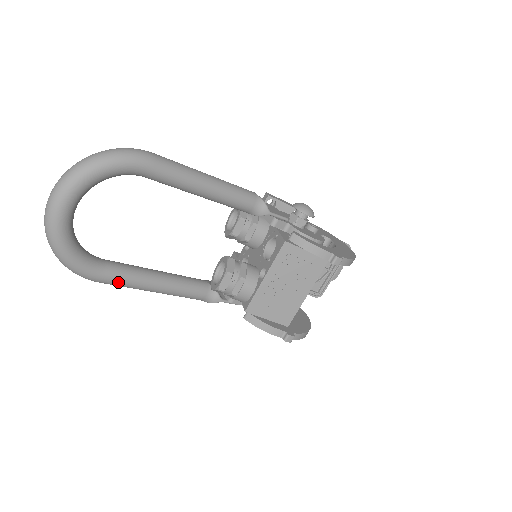
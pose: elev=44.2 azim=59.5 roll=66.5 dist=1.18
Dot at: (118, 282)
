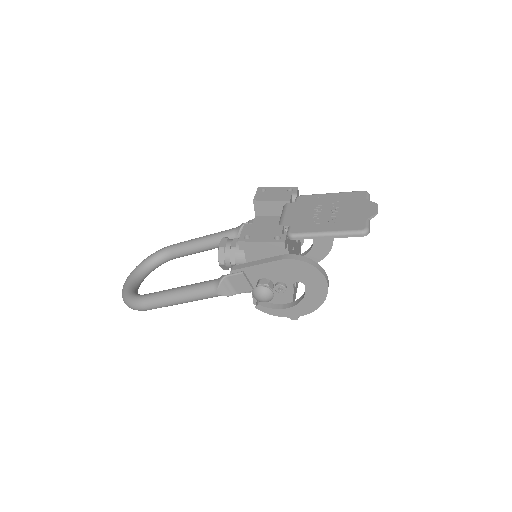
Dot at: occluded
